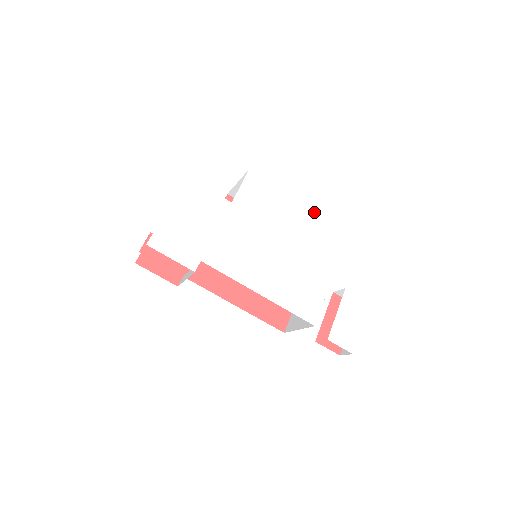
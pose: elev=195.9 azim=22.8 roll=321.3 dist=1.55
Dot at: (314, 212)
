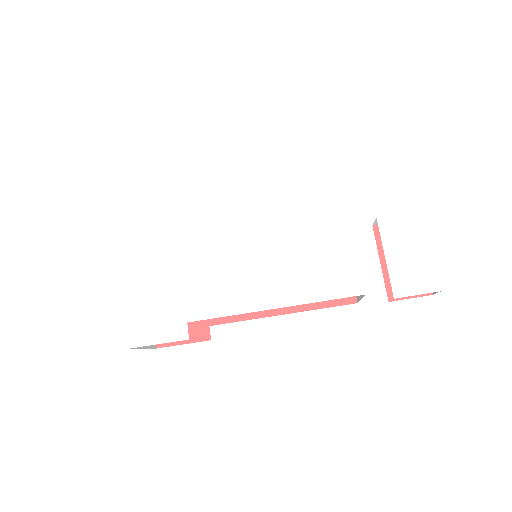
Dot at: (276, 160)
